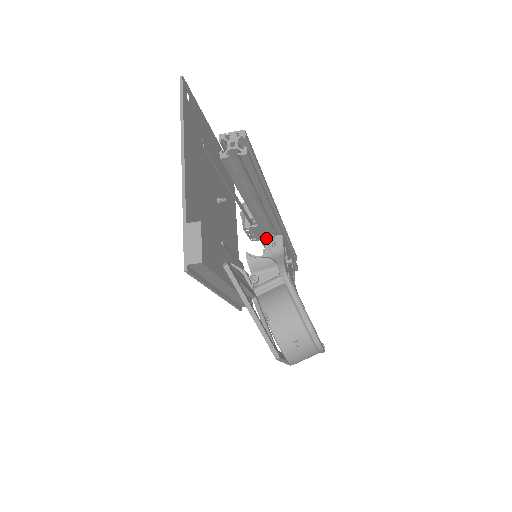
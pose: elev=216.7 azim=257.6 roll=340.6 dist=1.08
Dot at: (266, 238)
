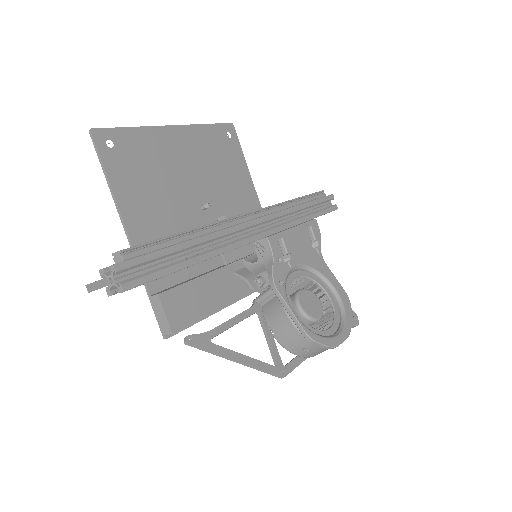
Dot at: (254, 243)
